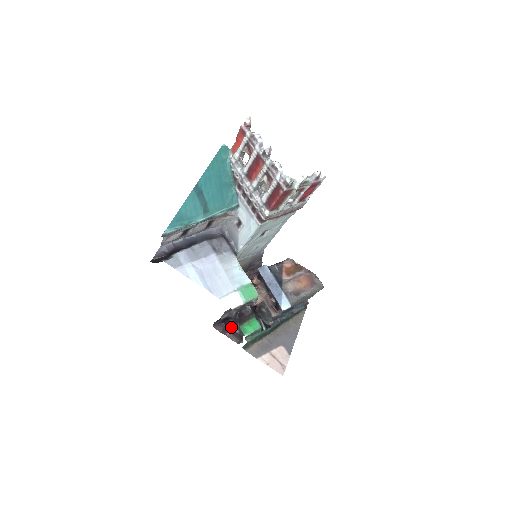
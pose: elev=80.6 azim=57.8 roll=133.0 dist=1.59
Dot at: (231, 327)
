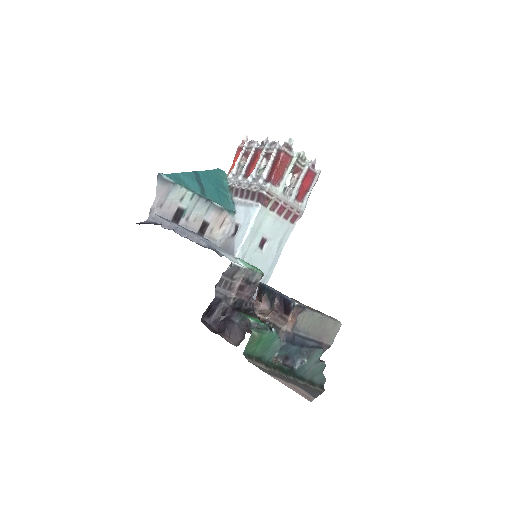
Dot at: (227, 322)
